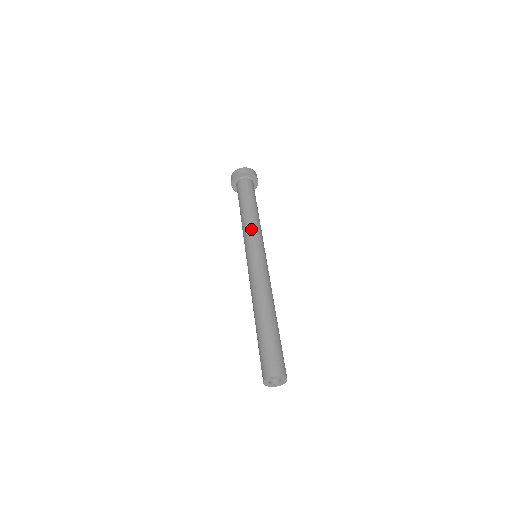
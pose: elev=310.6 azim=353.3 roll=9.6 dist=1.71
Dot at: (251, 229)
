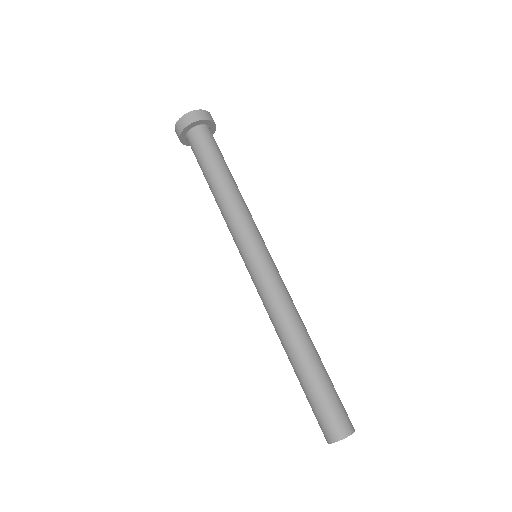
Dot at: (245, 216)
